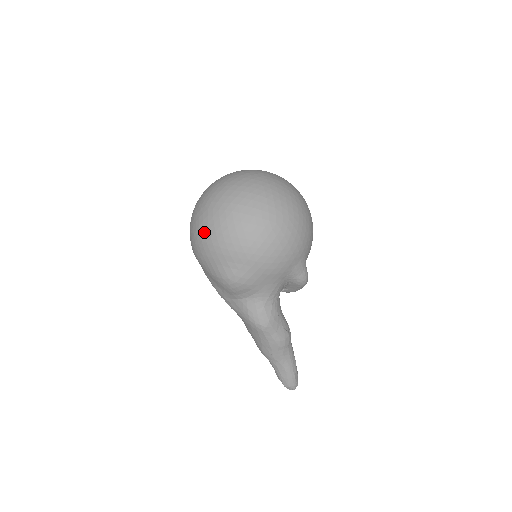
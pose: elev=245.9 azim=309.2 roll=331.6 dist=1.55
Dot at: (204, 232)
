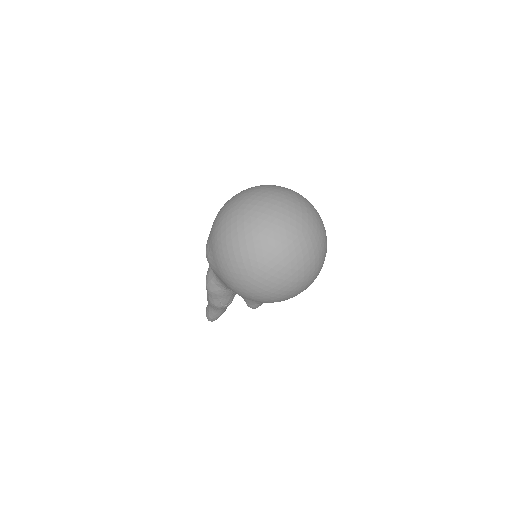
Dot at: (222, 216)
